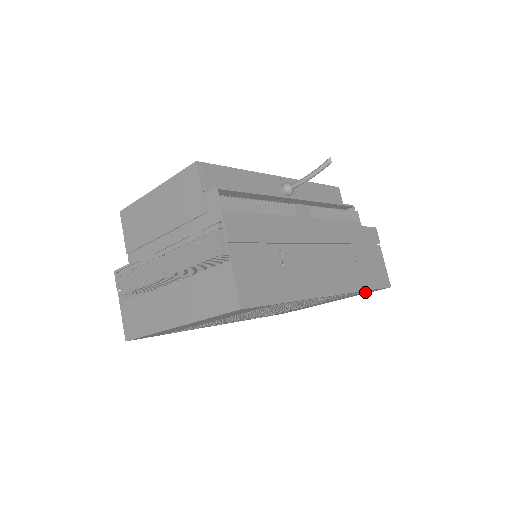
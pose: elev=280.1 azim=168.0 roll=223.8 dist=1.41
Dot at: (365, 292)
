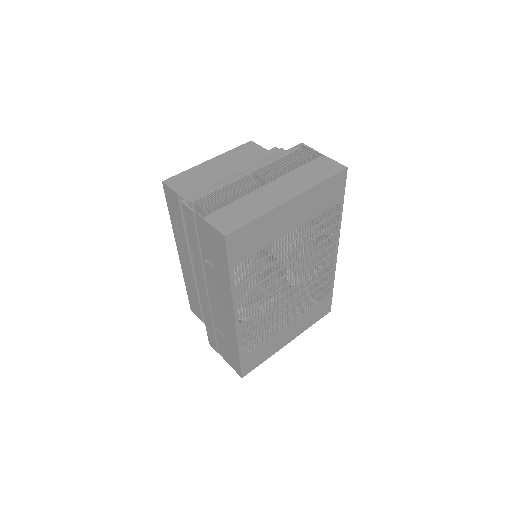
Dot at: (322, 307)
